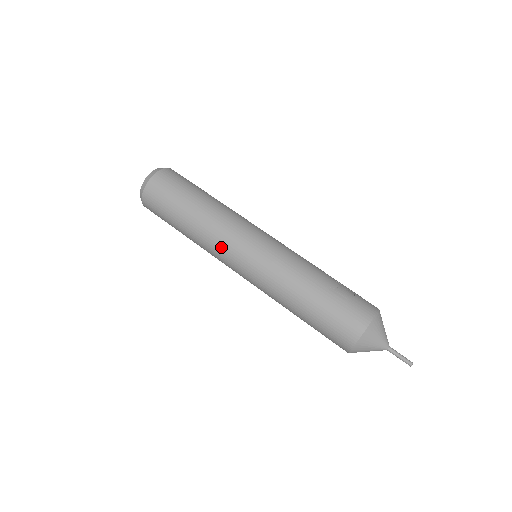
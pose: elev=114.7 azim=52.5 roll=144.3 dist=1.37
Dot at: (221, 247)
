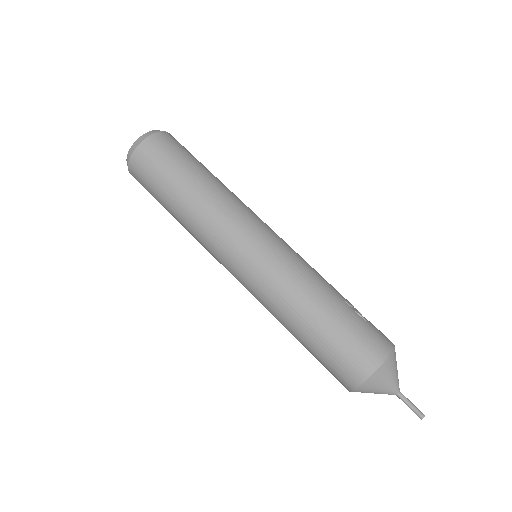
Dot at: (225, 228)
